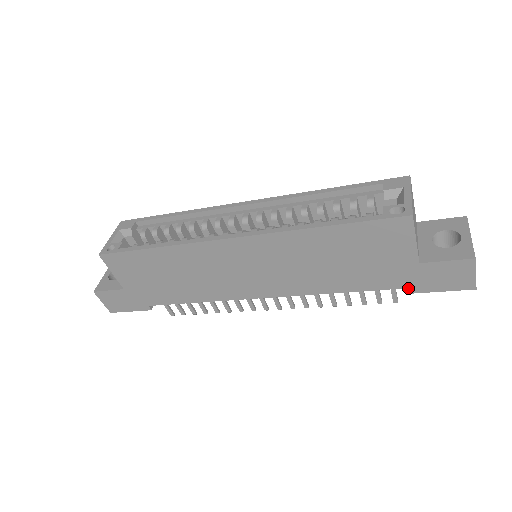
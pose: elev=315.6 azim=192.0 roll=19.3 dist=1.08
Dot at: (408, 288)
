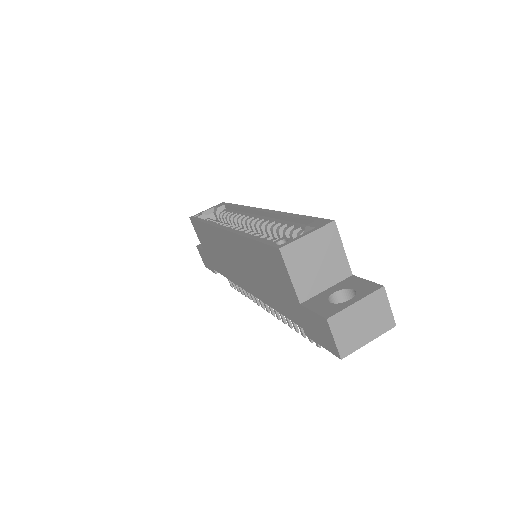
Dot at: (305, 329)
